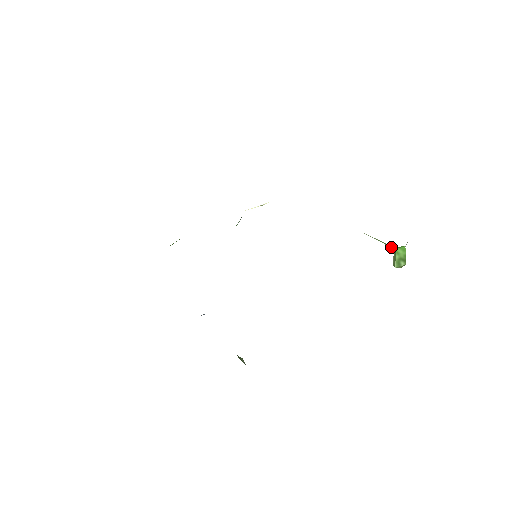
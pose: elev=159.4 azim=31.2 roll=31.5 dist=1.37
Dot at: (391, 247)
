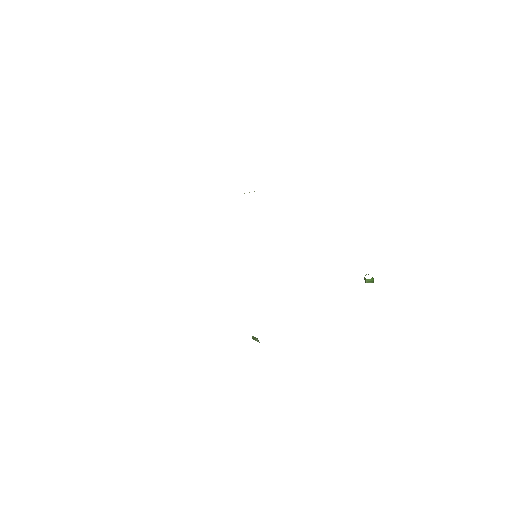
Dot at: occluded
